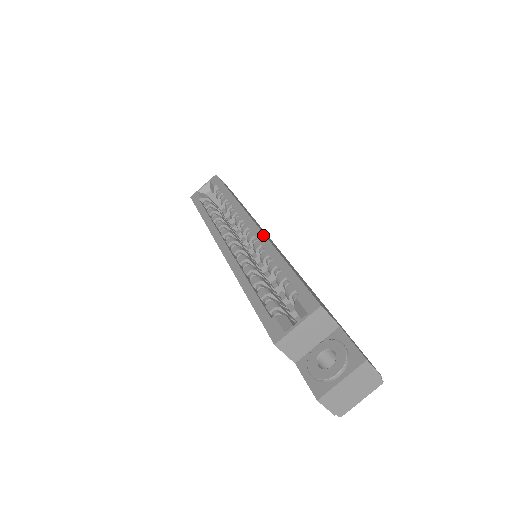
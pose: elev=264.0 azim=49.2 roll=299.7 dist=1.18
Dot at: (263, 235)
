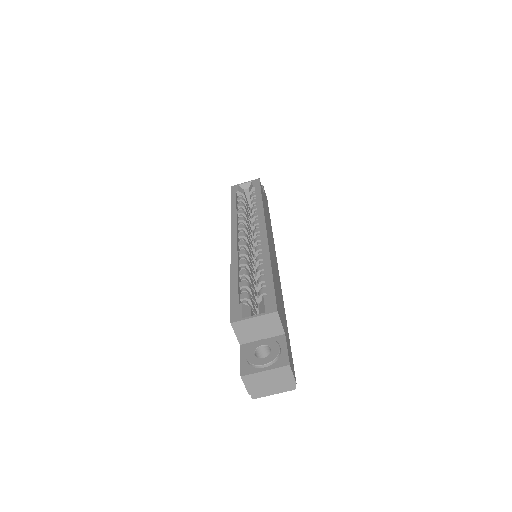
Dot at: (267, 242)
